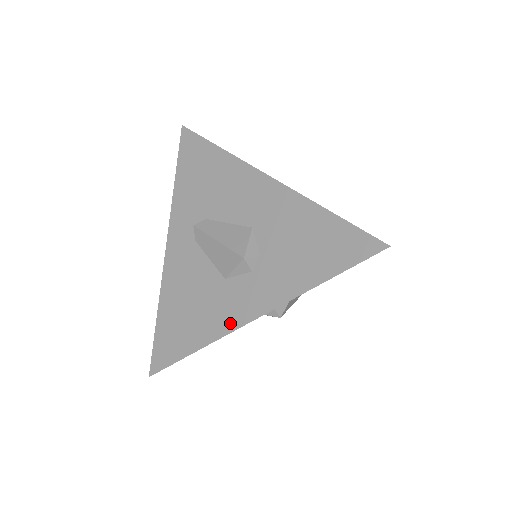
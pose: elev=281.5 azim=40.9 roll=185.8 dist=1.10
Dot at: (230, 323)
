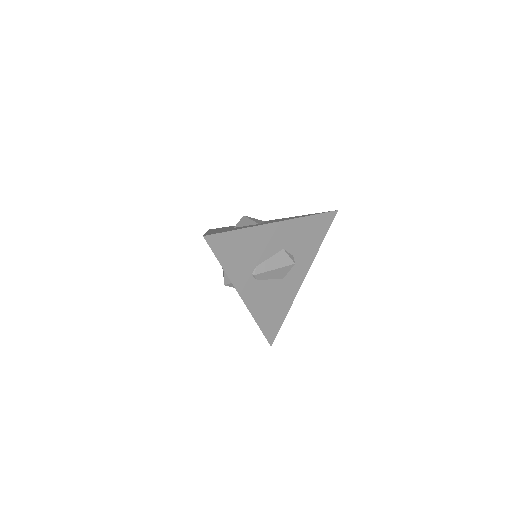
Dot at: (295, 290)
